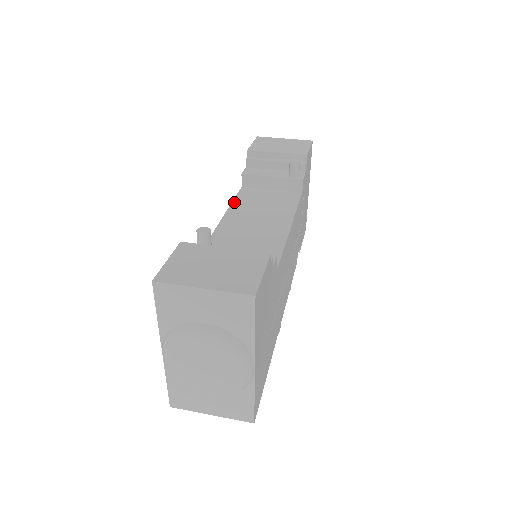
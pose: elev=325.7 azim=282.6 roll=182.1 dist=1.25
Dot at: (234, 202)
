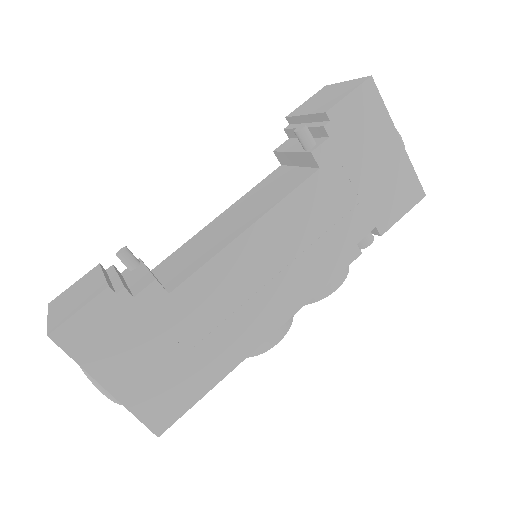
Dot at: (249, 191)
